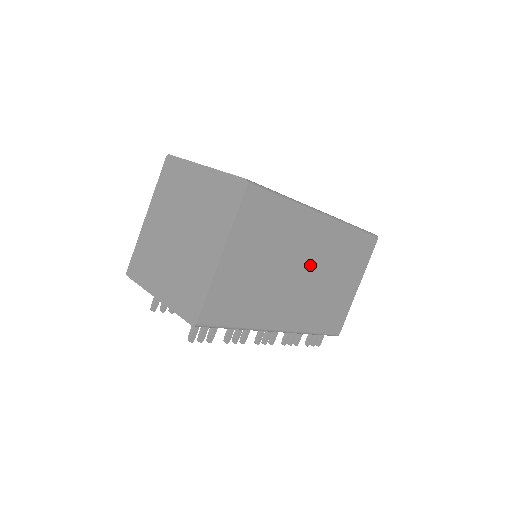
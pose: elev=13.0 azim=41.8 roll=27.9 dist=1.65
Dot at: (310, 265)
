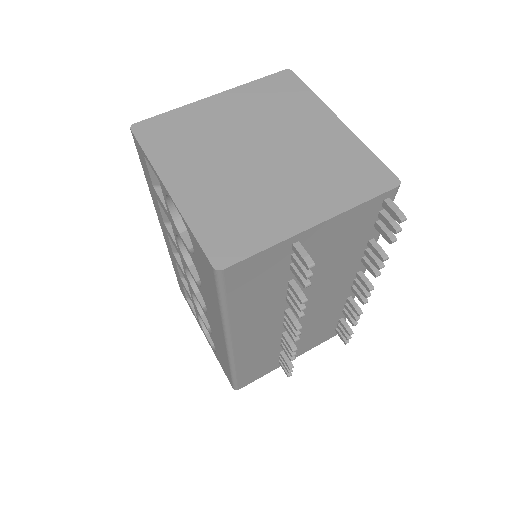
Dot at: occluded
